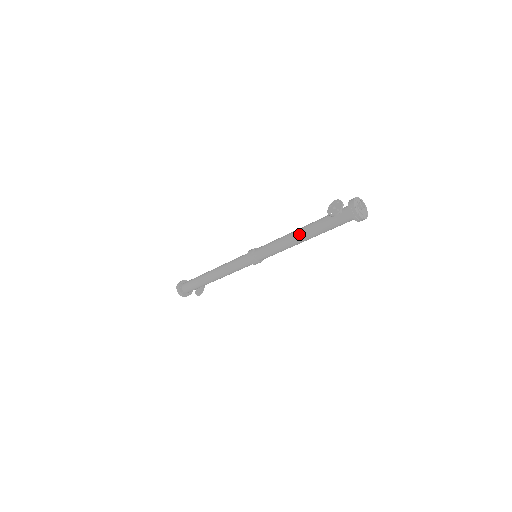
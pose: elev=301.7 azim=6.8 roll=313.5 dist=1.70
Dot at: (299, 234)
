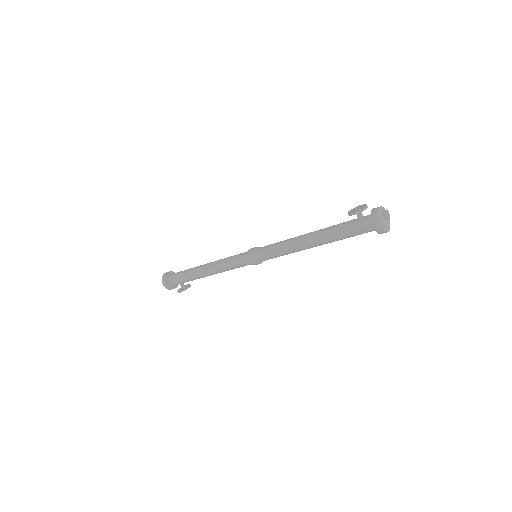
Dot at: (309, 235)
